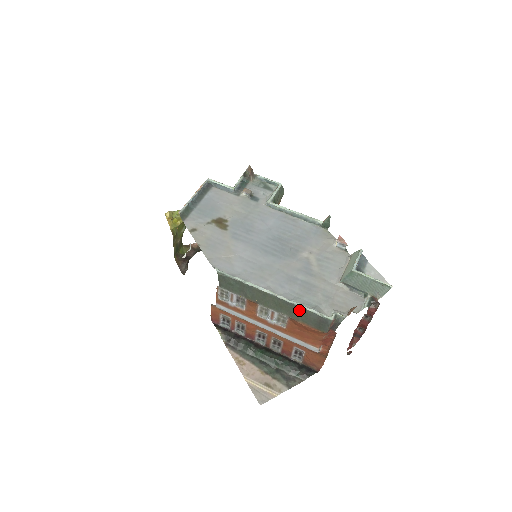
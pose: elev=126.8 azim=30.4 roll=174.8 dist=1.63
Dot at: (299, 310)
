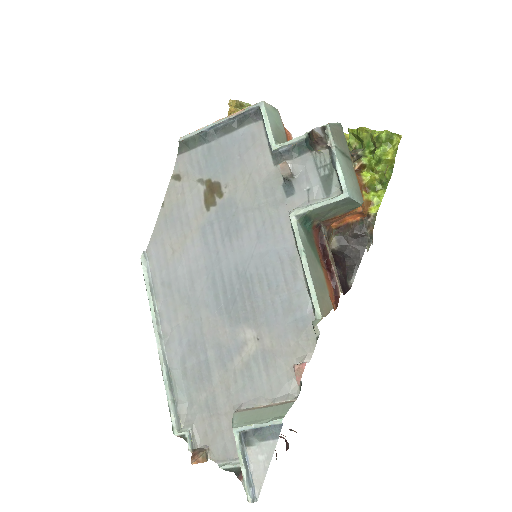
Dot at: (168, 385)
